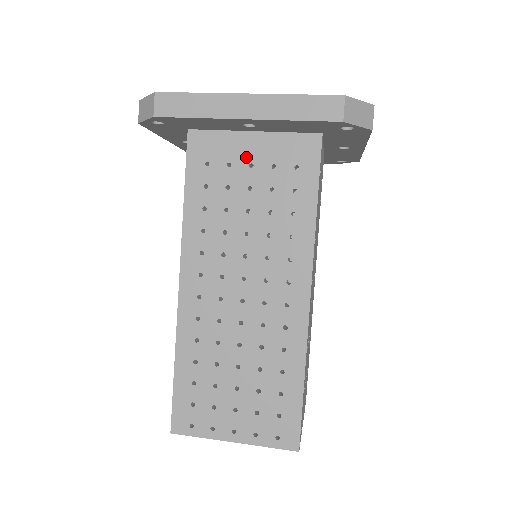
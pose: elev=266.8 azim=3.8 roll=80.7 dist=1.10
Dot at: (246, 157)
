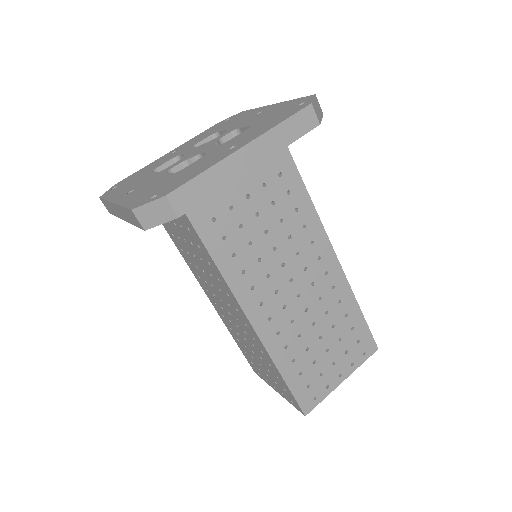
Dot at: occluded
